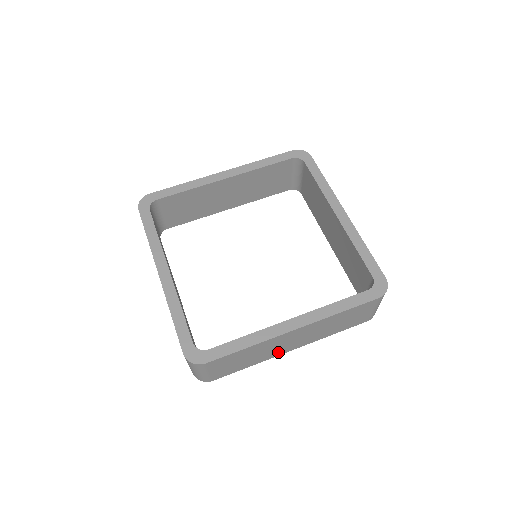
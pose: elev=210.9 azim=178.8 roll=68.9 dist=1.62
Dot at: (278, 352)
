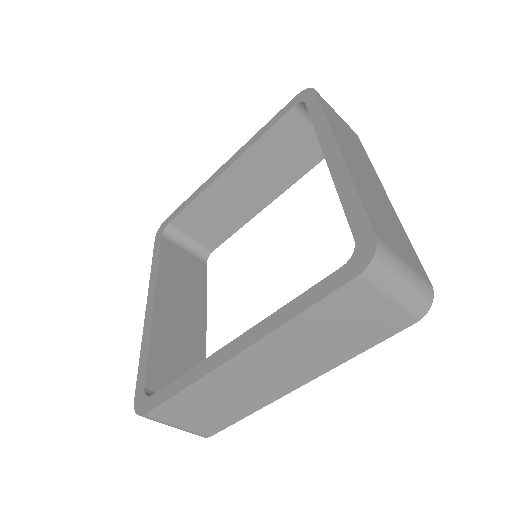
Dot at: (270, 392)
